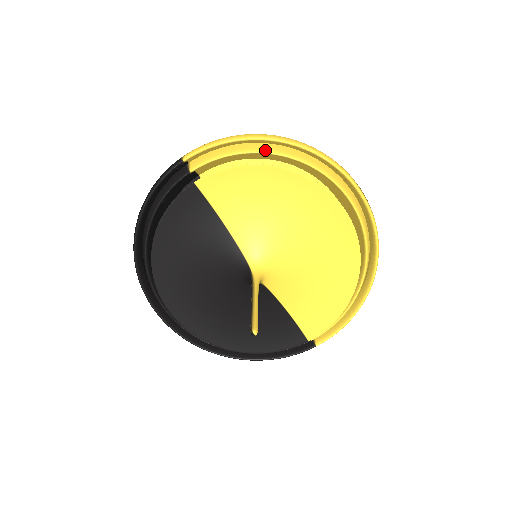
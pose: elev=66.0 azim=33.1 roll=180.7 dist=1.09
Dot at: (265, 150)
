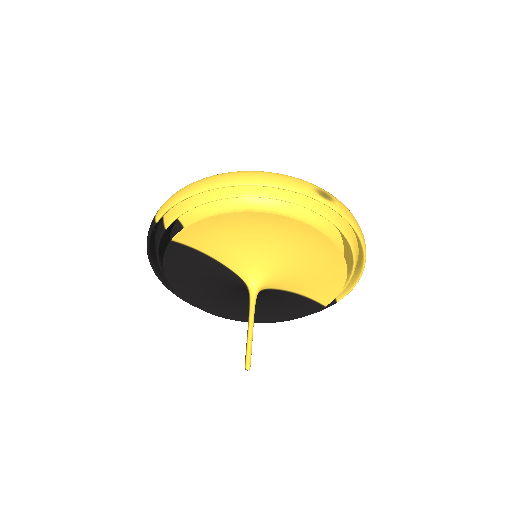
Dot at: (215, 197)
